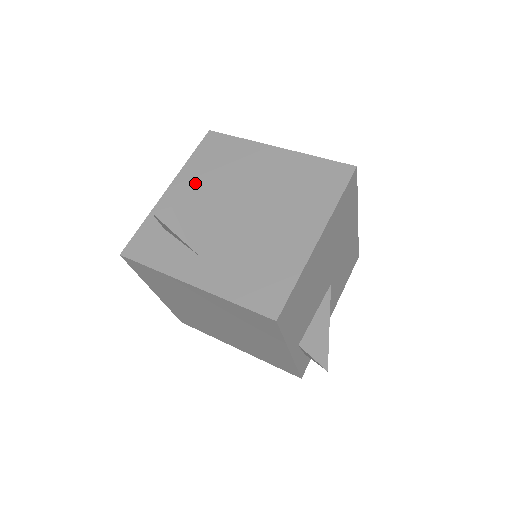
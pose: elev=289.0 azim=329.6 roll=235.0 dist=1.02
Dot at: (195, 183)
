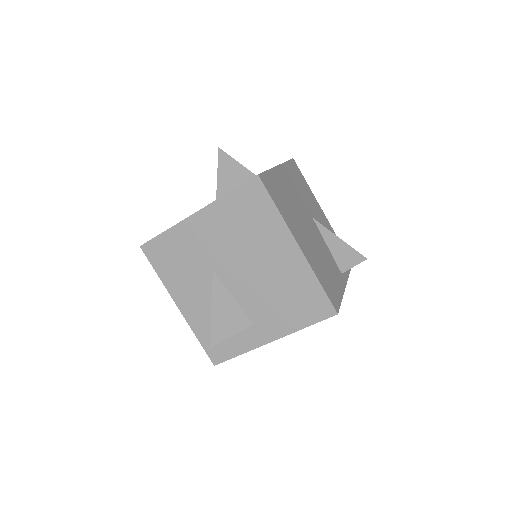
Dot at: (187, 288)
